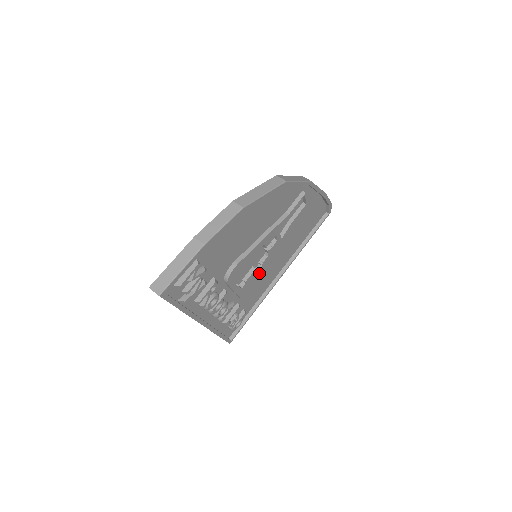
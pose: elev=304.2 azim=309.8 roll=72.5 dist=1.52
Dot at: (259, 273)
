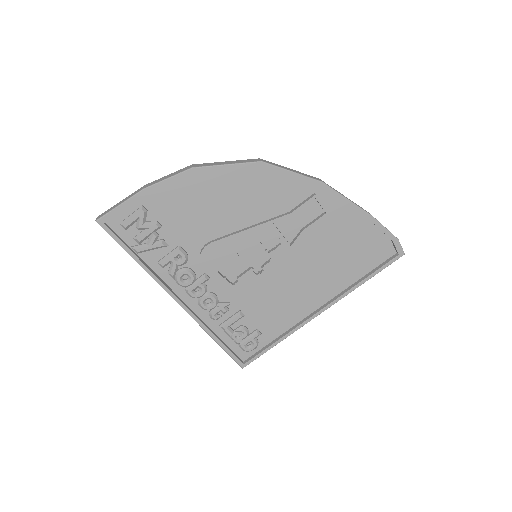
Dot at: (263, 280)
